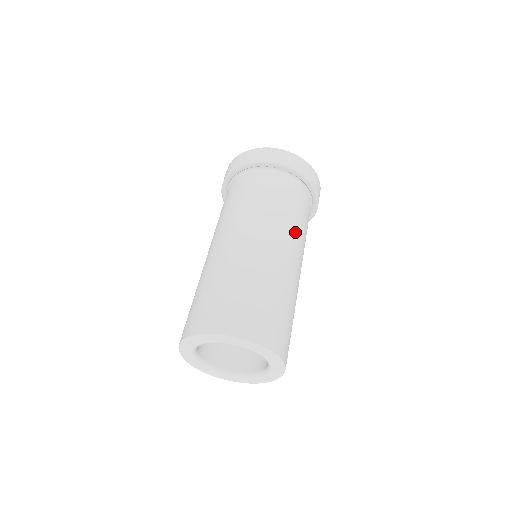
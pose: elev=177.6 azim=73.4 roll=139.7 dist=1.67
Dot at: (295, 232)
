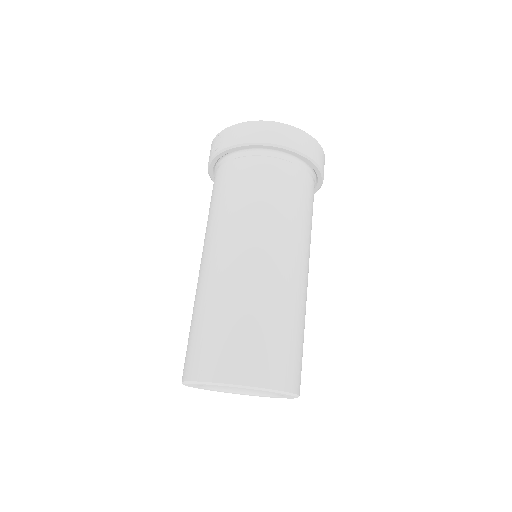
Dot at: occluded
